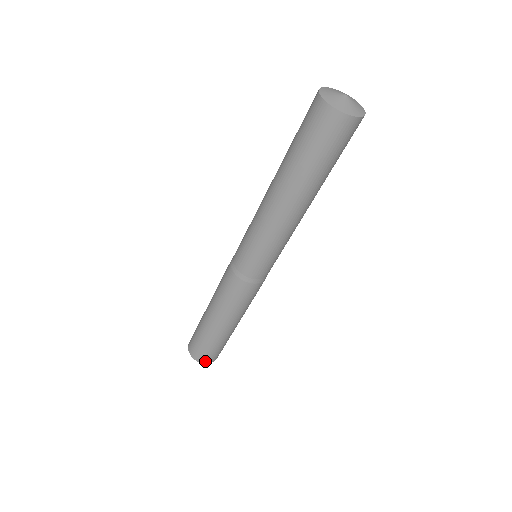
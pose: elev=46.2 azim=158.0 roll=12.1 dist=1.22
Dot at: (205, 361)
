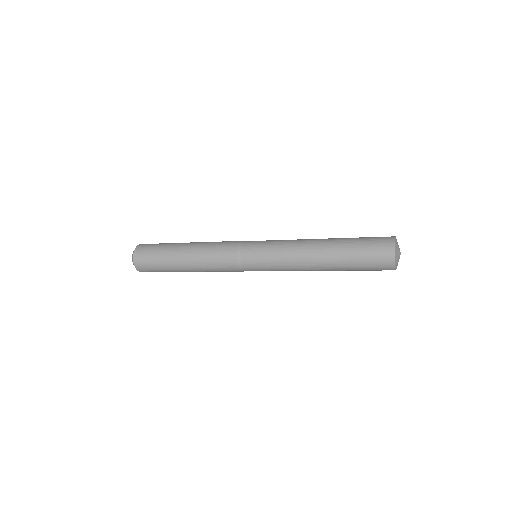
Dot at: occluded
